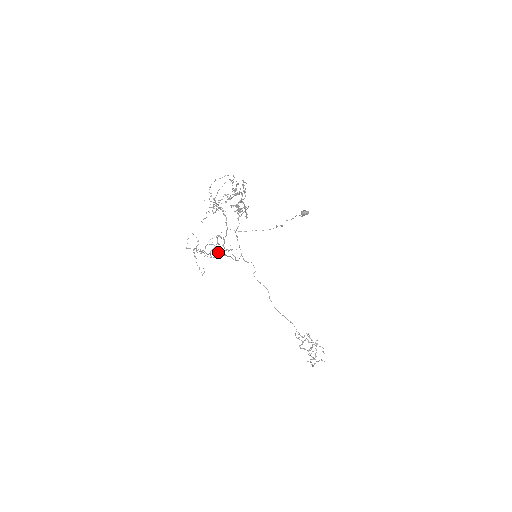
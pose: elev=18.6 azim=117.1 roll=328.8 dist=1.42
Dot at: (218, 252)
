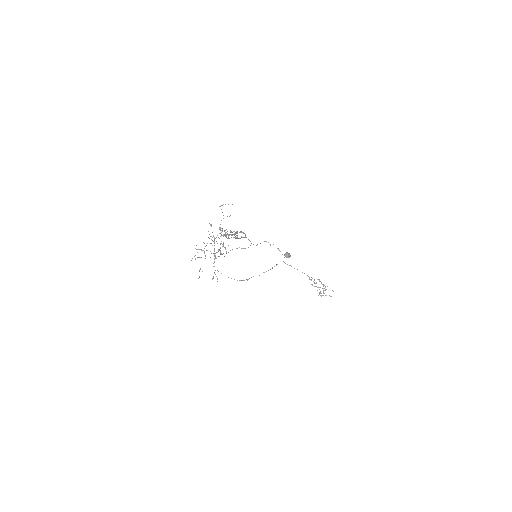
Dot at: occluded
